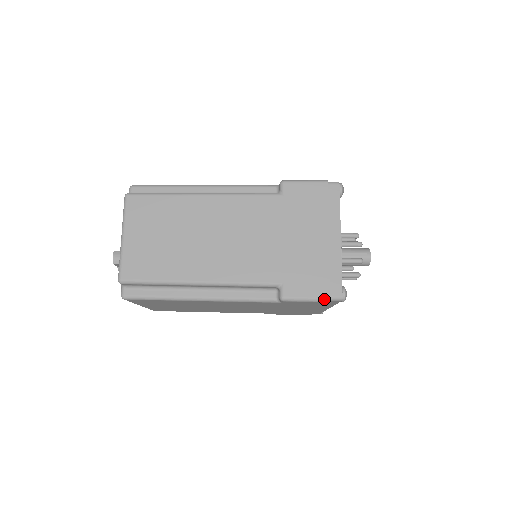
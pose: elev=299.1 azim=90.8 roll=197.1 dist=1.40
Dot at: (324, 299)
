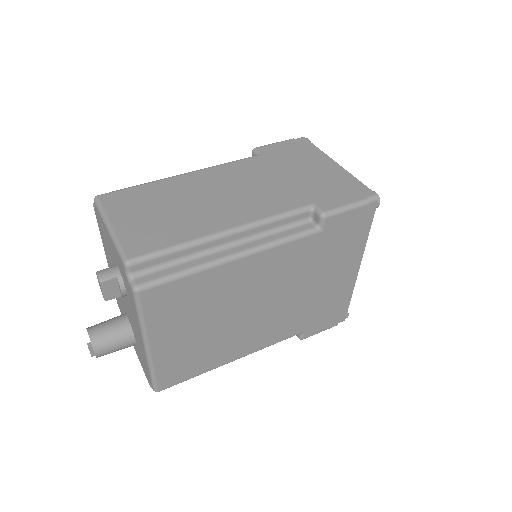
Dot at: (362, 201)
